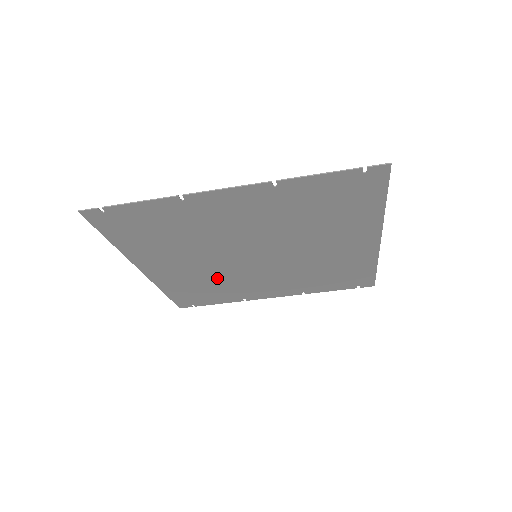
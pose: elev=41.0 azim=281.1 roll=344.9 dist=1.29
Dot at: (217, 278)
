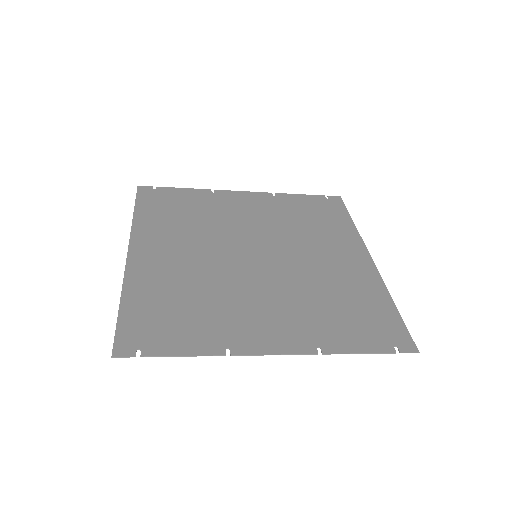
Dot at: (202, 229)
